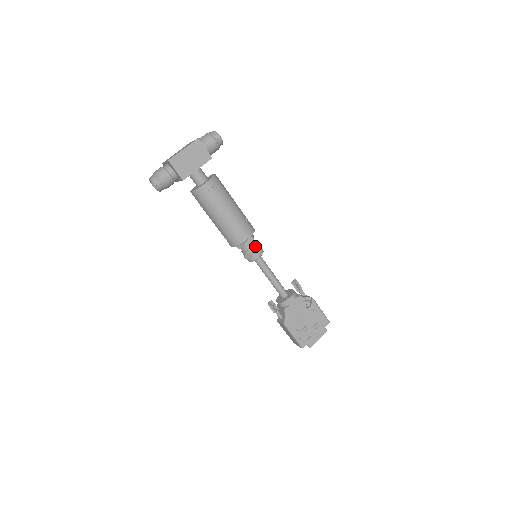
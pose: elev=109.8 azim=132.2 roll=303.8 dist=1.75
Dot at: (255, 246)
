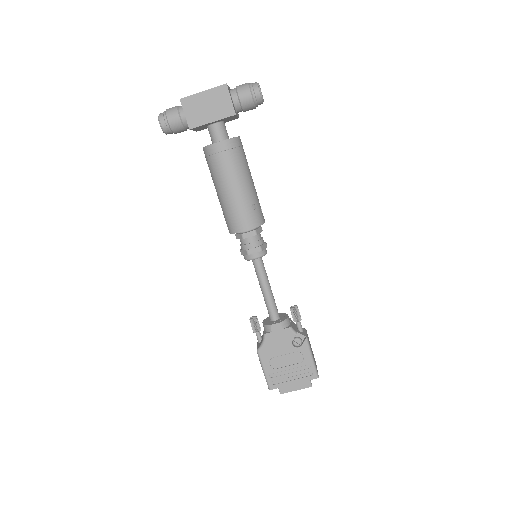
Dot at: (255, 243)
